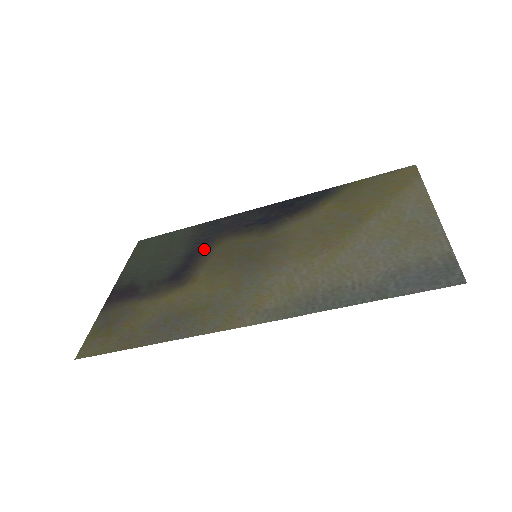
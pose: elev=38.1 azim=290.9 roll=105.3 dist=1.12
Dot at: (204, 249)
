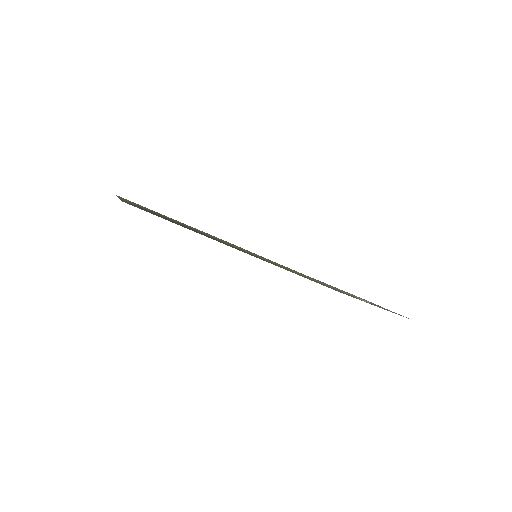
Dot at: (203, 234)
